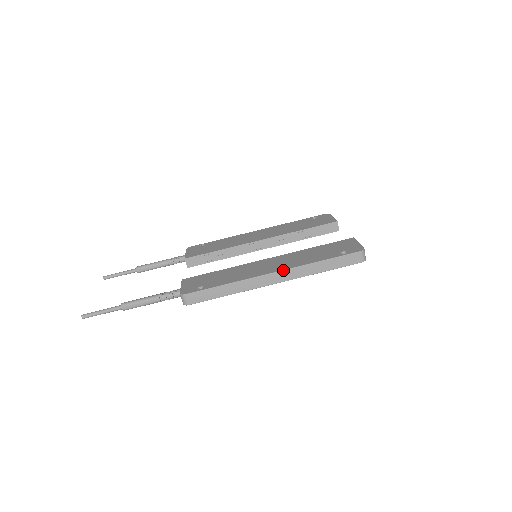
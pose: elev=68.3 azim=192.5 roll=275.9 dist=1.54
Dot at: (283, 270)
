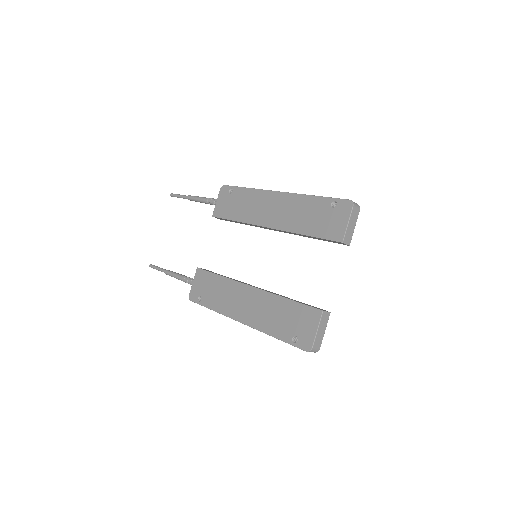
Dot at: (247, 325)
